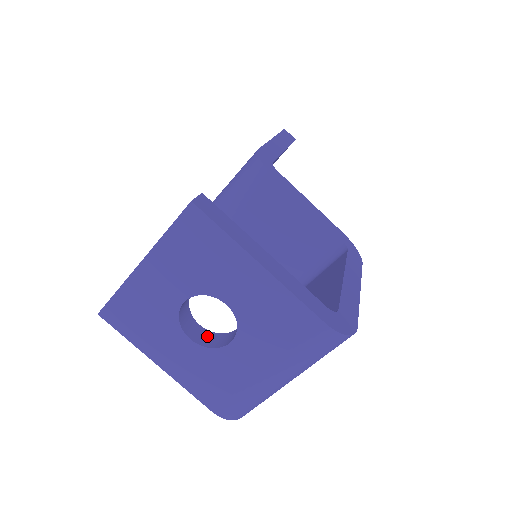
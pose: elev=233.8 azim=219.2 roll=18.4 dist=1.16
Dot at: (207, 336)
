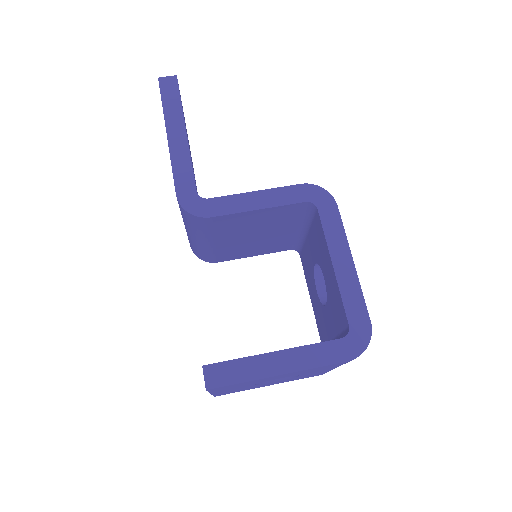
Dot at: occluded
